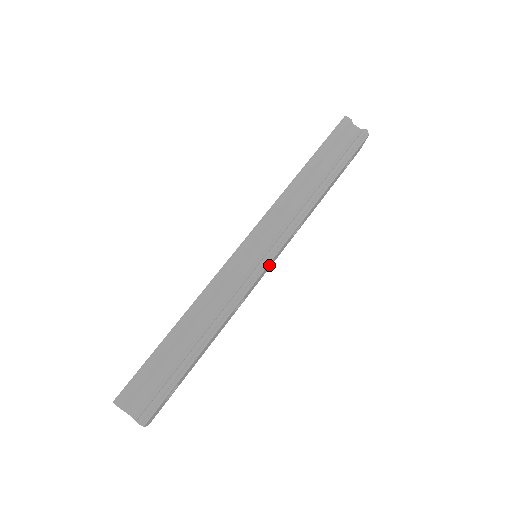
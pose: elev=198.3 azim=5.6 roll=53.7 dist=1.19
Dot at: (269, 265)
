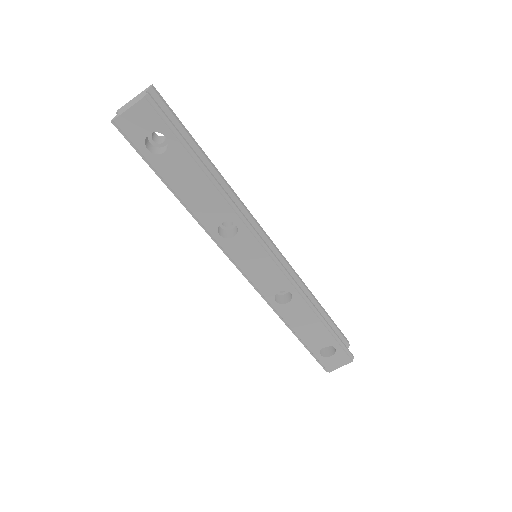
Dot at: (260, 263)
